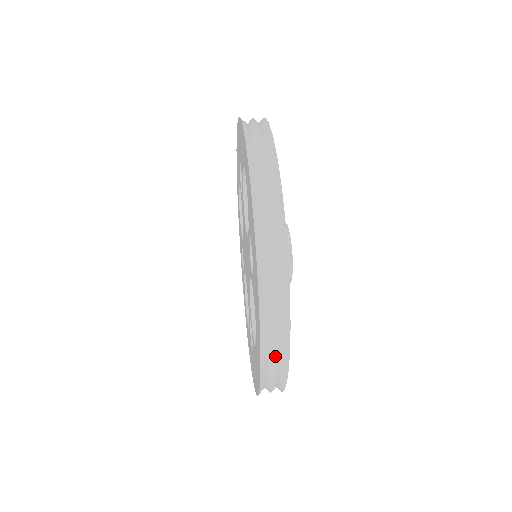
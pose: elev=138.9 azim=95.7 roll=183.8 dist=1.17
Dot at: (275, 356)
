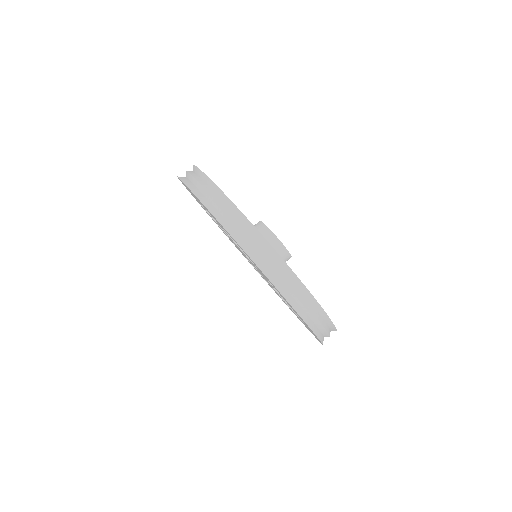
Dot at: (328, 335)
